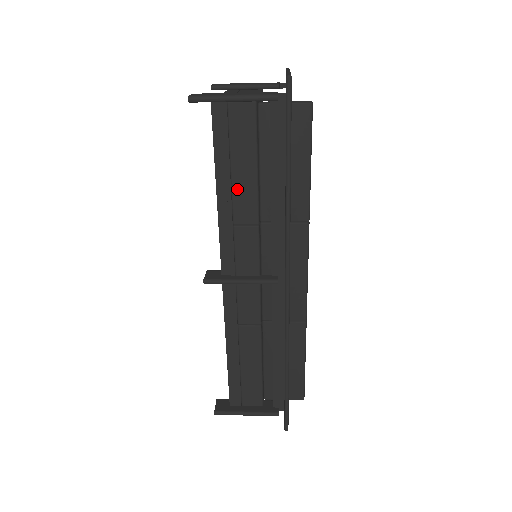
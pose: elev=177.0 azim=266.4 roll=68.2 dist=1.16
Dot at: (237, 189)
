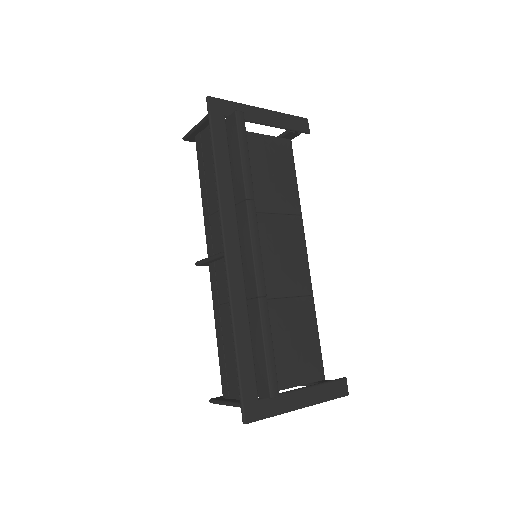
Dot at: (208, 187)
